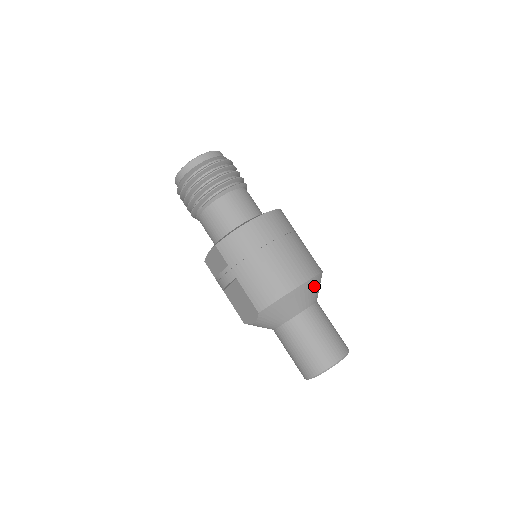
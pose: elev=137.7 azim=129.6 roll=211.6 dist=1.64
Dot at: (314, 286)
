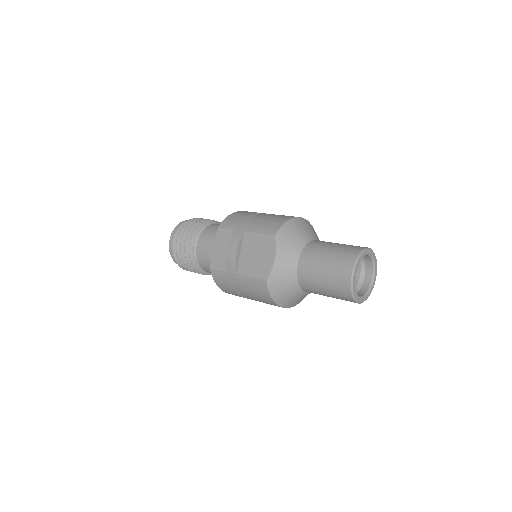
Dot at: (314, 231)
